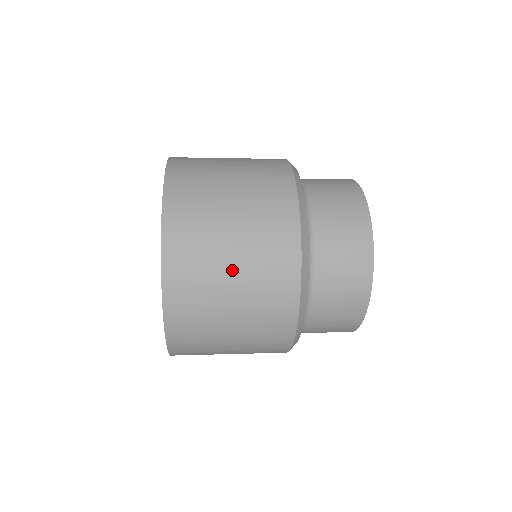
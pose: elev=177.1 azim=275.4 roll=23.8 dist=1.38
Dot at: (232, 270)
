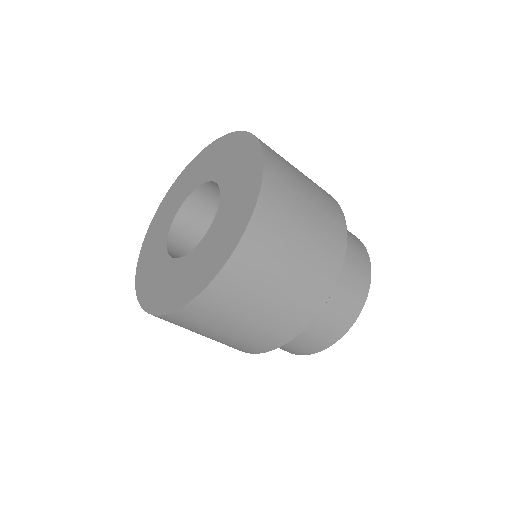
Dot at: (299, 171)
